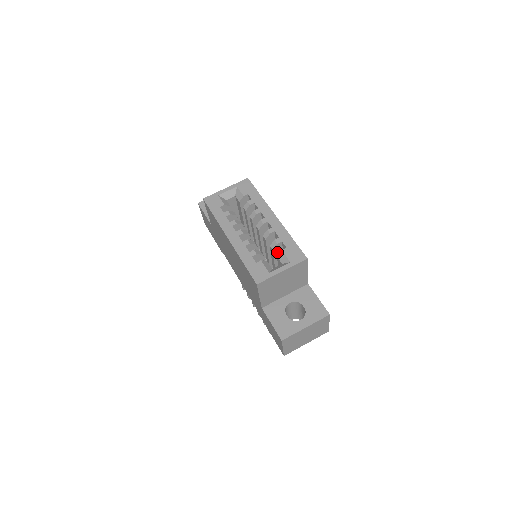
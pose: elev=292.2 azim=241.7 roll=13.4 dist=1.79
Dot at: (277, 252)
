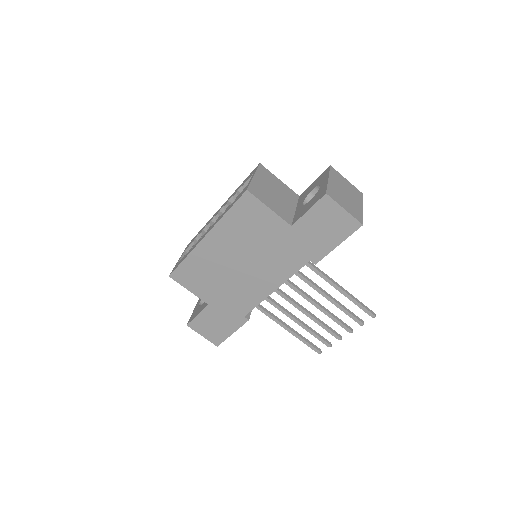
Dot at: occluded
